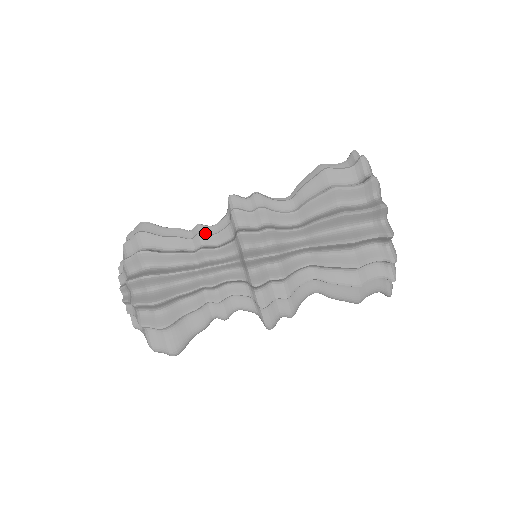
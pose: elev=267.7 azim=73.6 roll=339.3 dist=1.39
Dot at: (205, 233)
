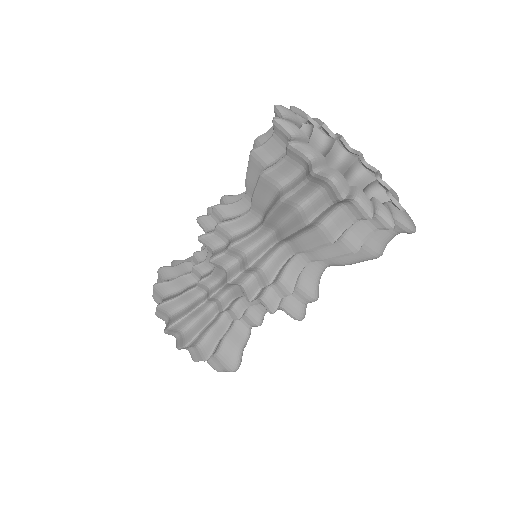
Dot at: (202, 259)
